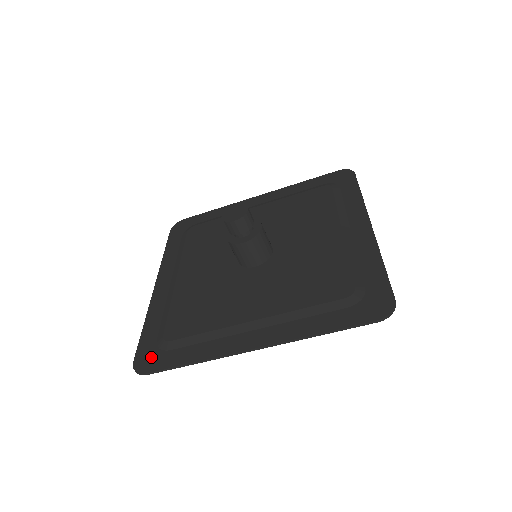
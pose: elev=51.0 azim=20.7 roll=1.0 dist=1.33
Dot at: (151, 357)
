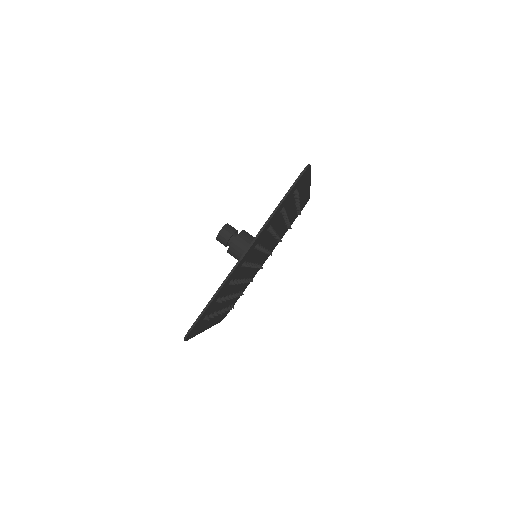
Dot at: occluded
